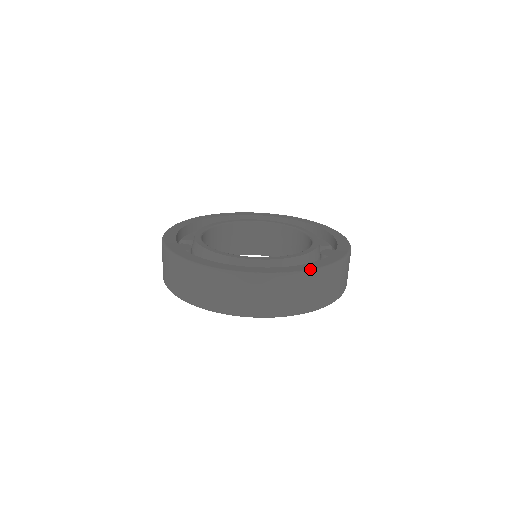
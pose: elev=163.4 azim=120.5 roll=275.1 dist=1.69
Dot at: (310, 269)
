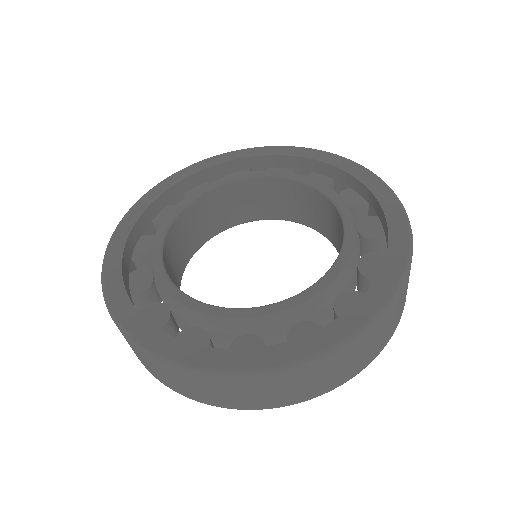
Dot at: (403, 272)
